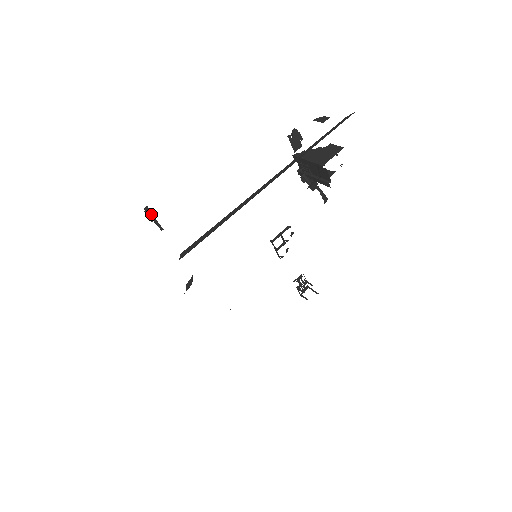
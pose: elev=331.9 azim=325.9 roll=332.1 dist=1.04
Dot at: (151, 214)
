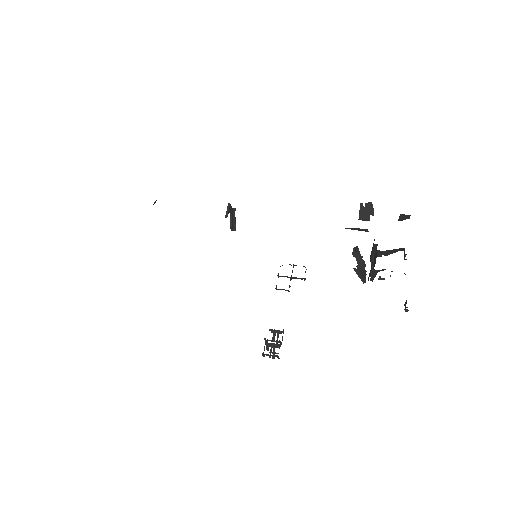
Dot at: occluded
